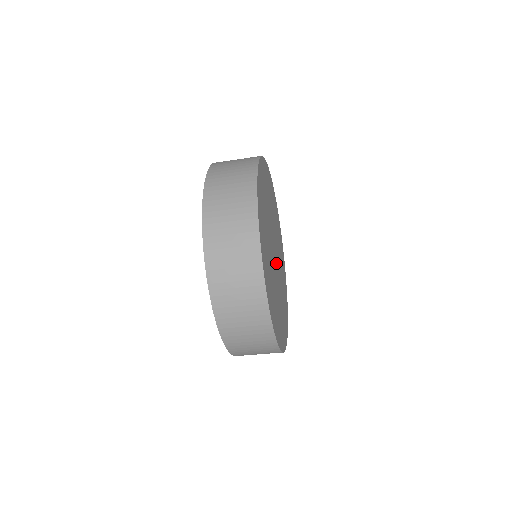
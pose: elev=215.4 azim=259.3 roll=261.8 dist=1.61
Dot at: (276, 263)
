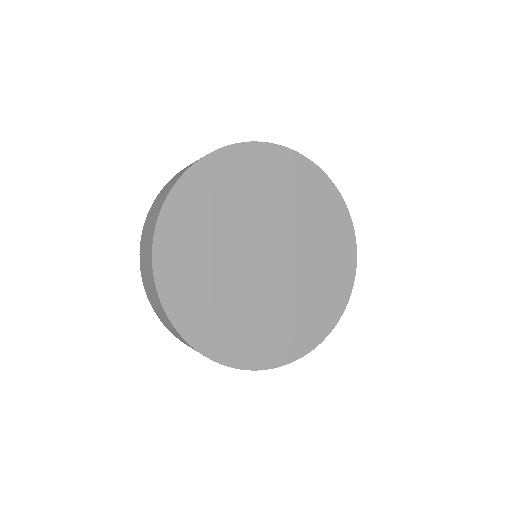
Dot at: (270, 267)
